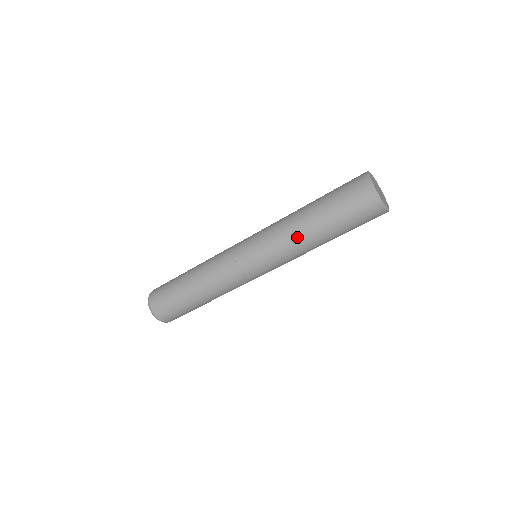
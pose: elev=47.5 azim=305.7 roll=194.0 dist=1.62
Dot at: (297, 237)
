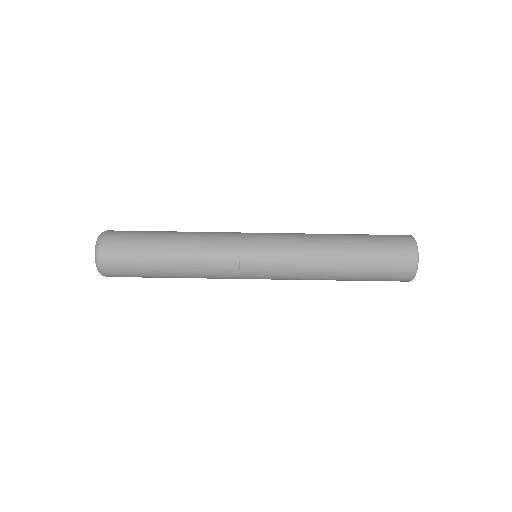
Dot at: (321, 266)
